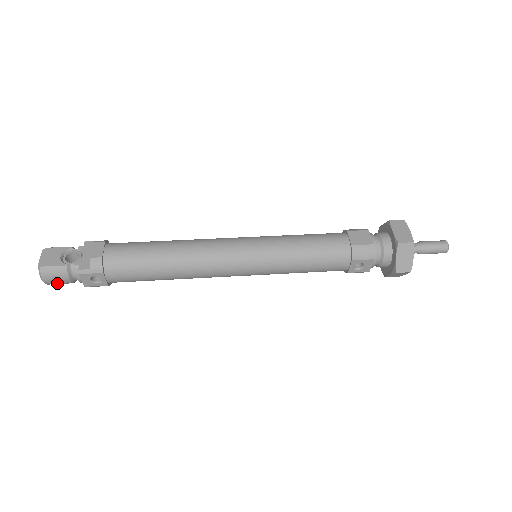
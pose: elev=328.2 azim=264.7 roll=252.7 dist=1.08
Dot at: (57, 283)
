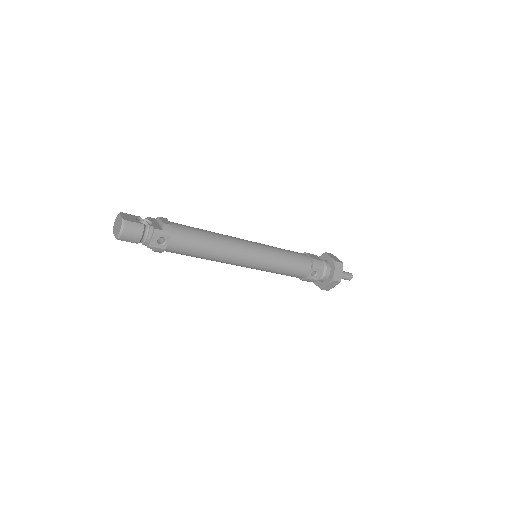
Dot at: (128, 238)
